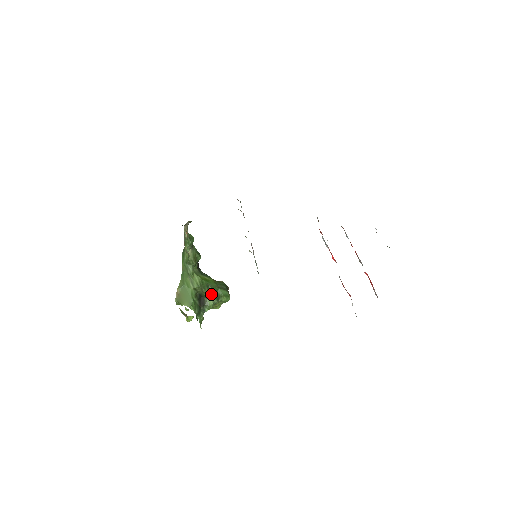
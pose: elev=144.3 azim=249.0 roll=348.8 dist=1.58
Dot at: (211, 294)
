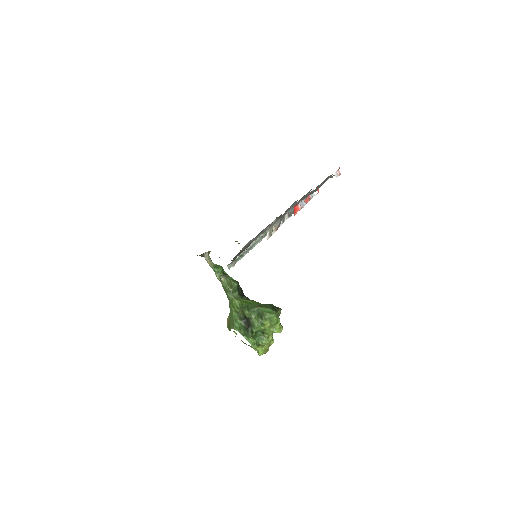
Dot at: (254, 314)
